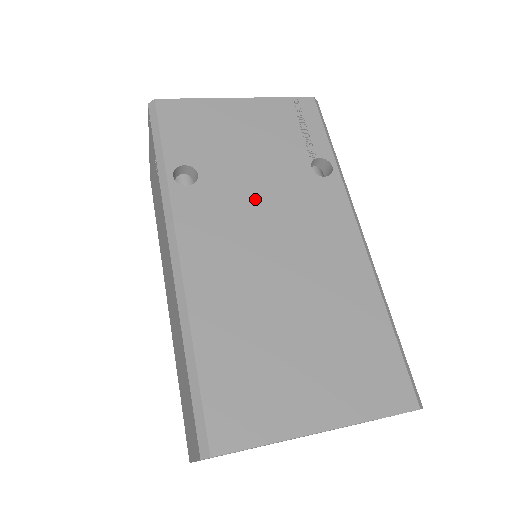
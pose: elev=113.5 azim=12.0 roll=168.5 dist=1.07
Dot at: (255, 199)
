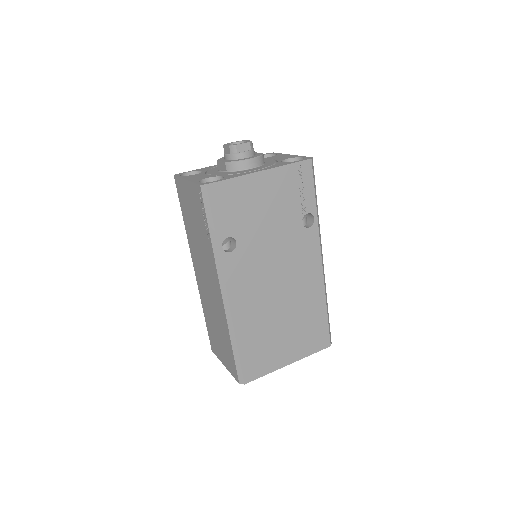
Dot at: (268, 253)
